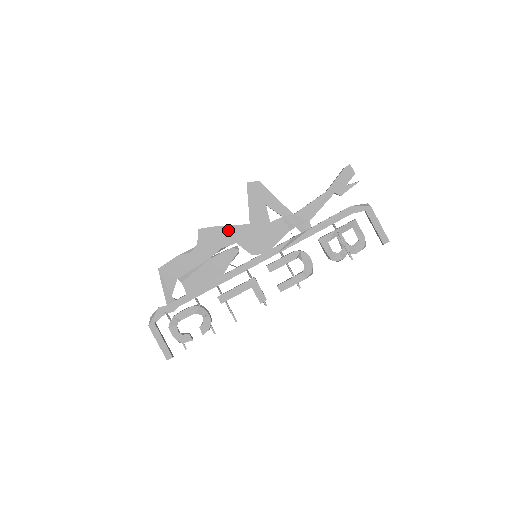
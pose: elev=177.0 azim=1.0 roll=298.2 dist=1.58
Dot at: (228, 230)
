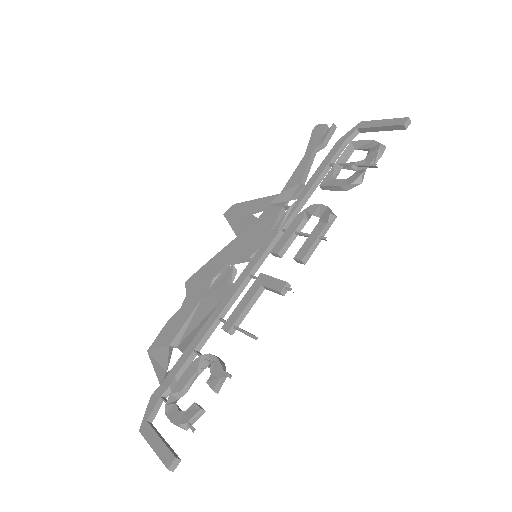
Dot at: (216, 259)
